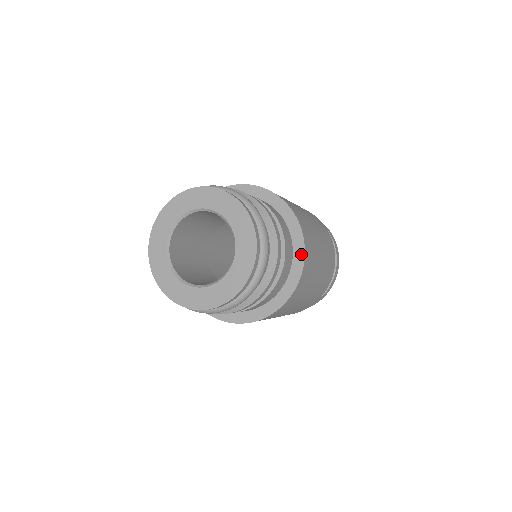
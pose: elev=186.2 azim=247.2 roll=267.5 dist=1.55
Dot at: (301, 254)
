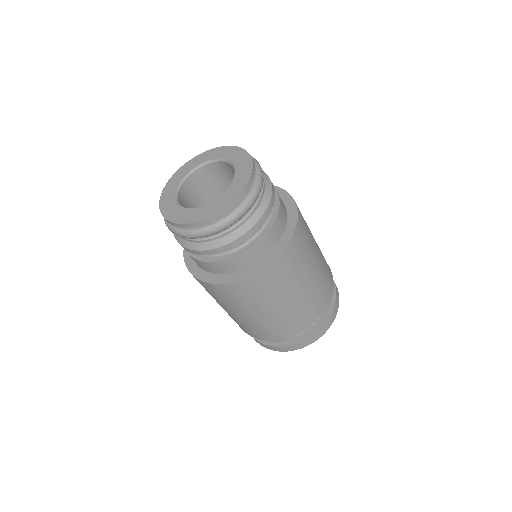
Dot at: (294, 210)
